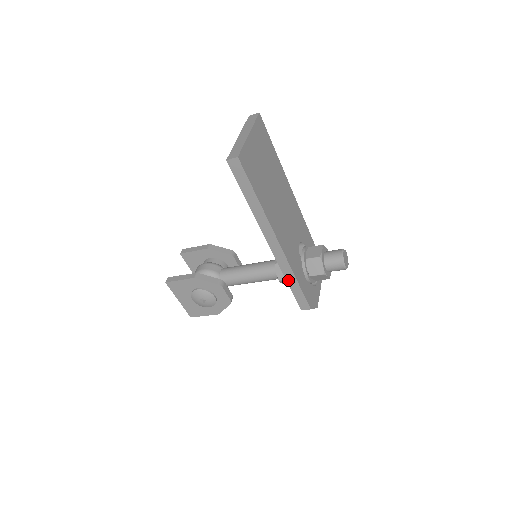
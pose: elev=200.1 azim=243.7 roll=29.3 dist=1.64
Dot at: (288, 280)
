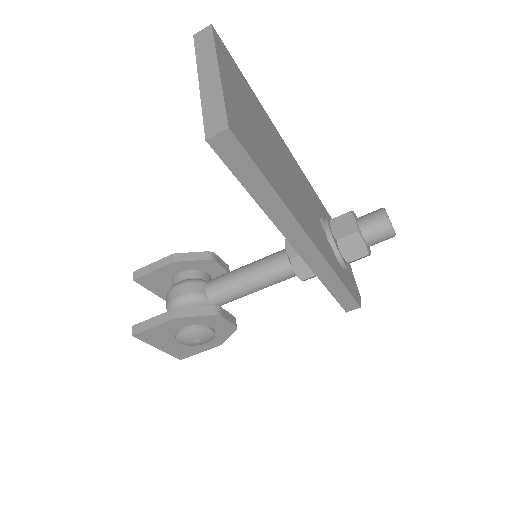
Dot at: (328, 285)
